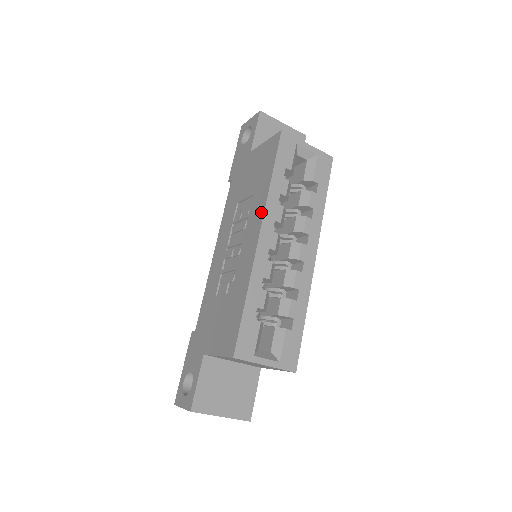
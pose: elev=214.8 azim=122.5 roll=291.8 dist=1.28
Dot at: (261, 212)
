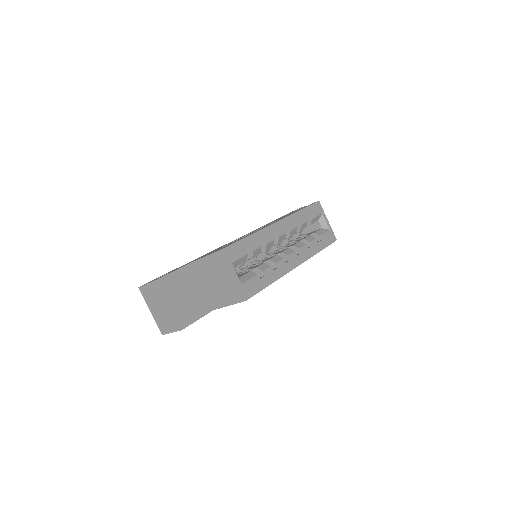
Dot at: (284, 217)
